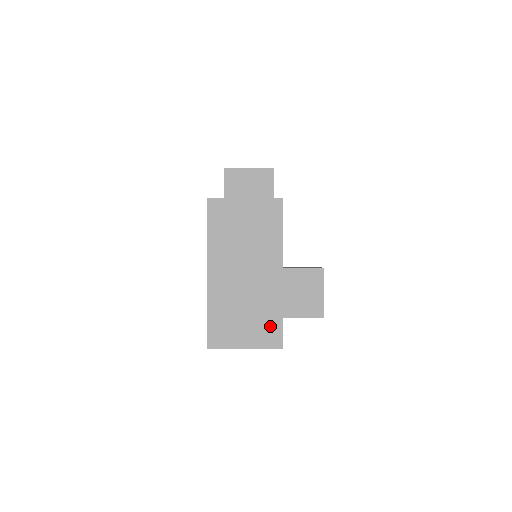
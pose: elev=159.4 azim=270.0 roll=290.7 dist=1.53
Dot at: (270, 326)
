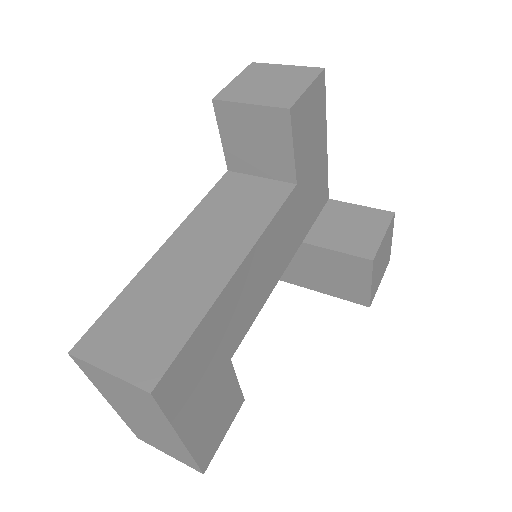
Dot at: (186, 459)
